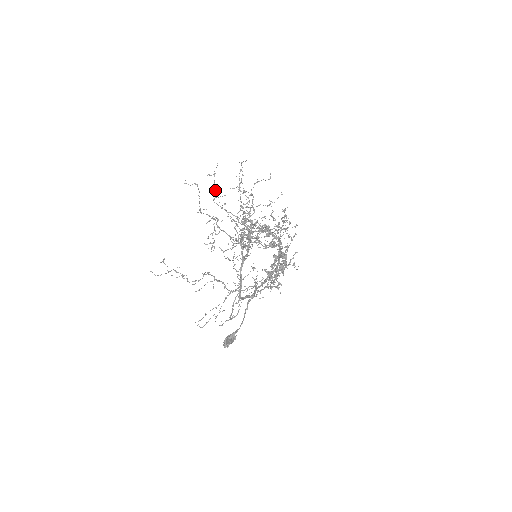
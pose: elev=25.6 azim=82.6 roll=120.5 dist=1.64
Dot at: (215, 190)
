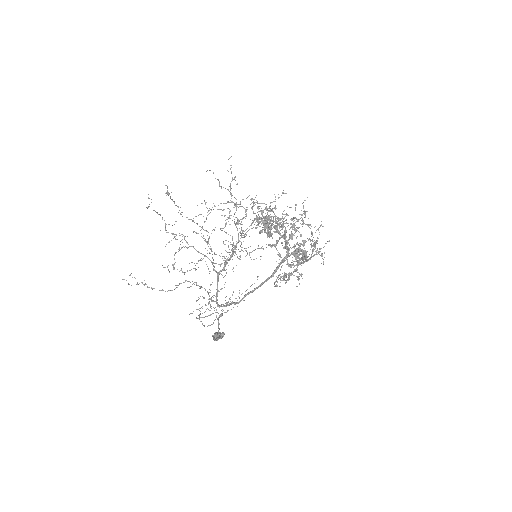
Dot at: (178, 207)
